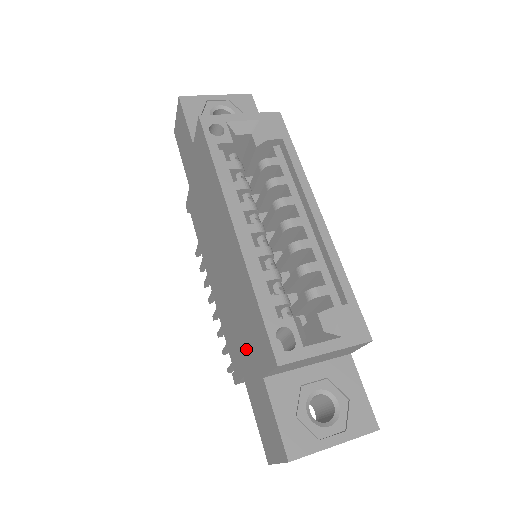
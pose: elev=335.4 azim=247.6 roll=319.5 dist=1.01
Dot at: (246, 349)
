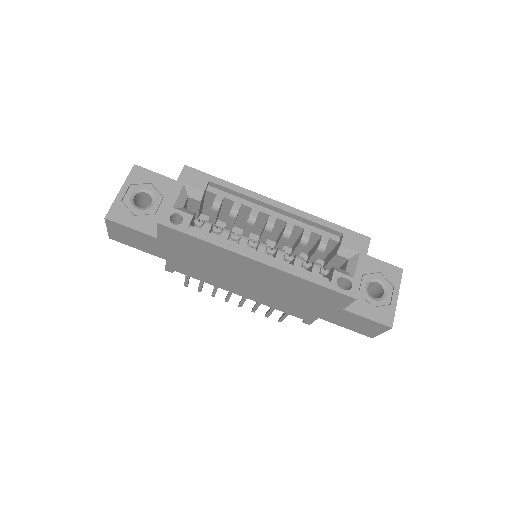
Dot at: (314, 306)
